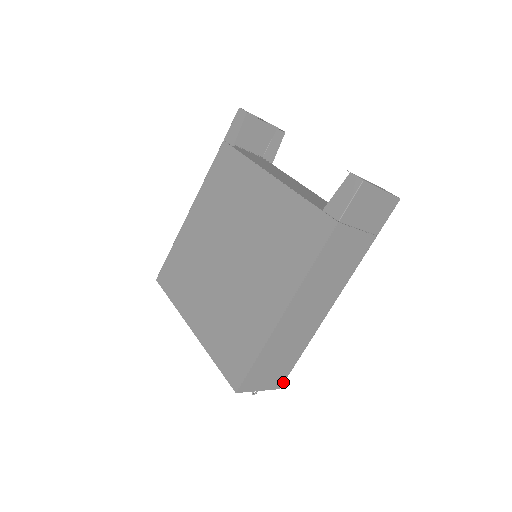
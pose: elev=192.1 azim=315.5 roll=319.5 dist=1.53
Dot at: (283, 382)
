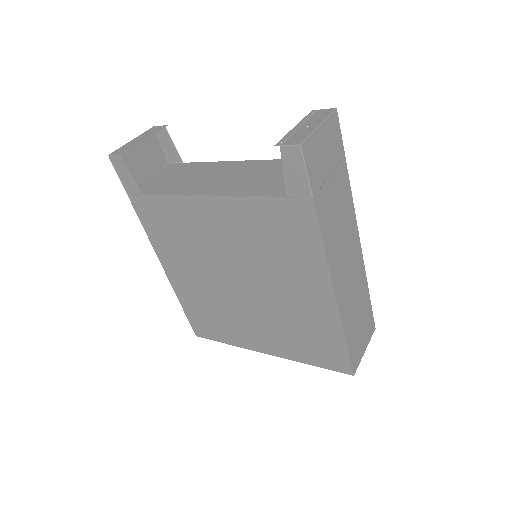
Dot at: (373, 322)
